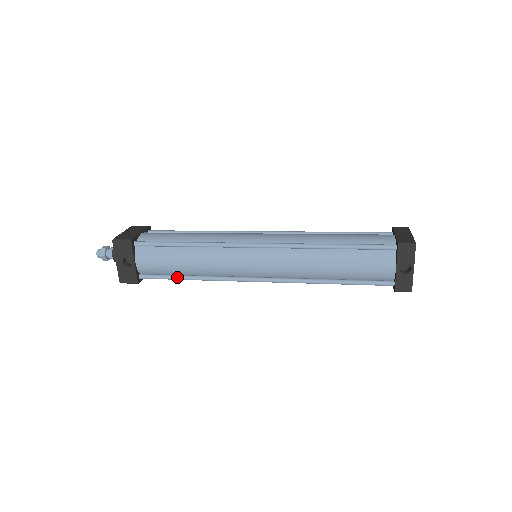
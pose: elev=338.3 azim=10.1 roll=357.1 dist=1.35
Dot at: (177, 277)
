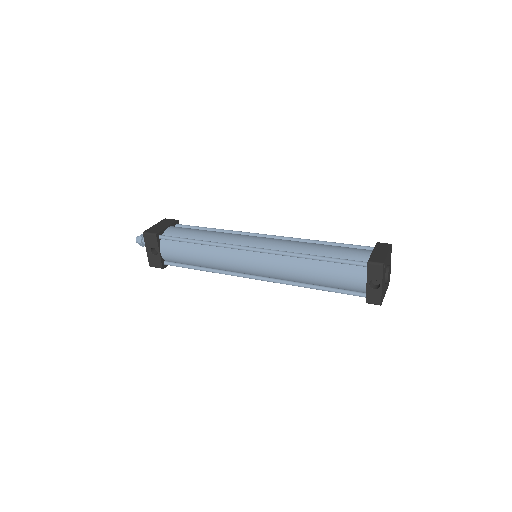
Dot at: (192, 267)
